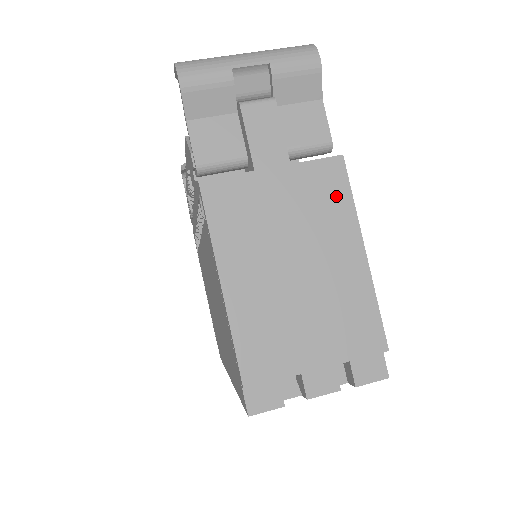
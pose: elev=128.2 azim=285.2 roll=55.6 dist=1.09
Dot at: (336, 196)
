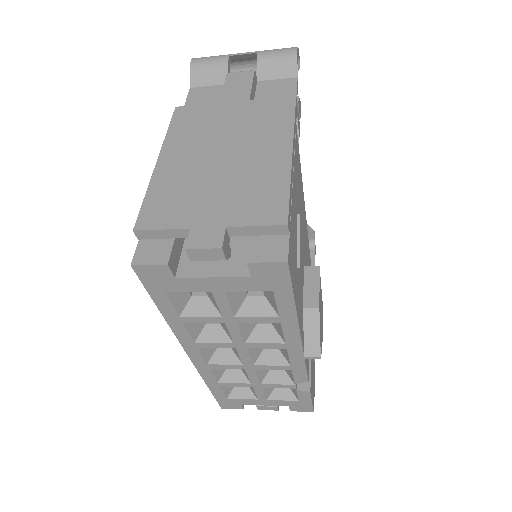
Dot at: (279, 118)
